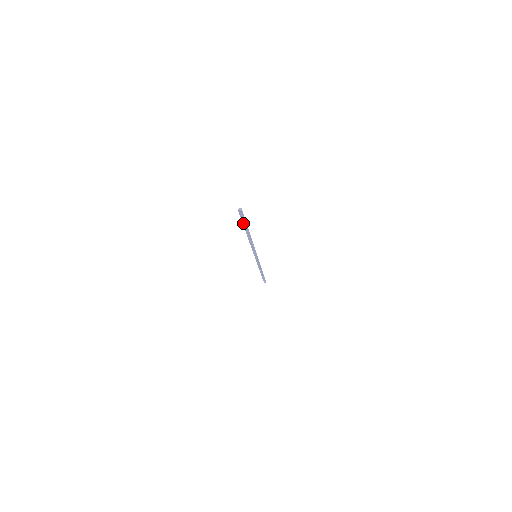
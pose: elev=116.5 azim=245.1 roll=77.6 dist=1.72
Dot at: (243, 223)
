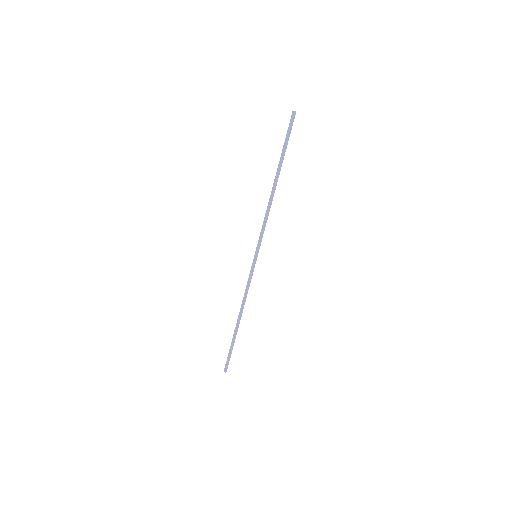
Dot at: (284, 146)
